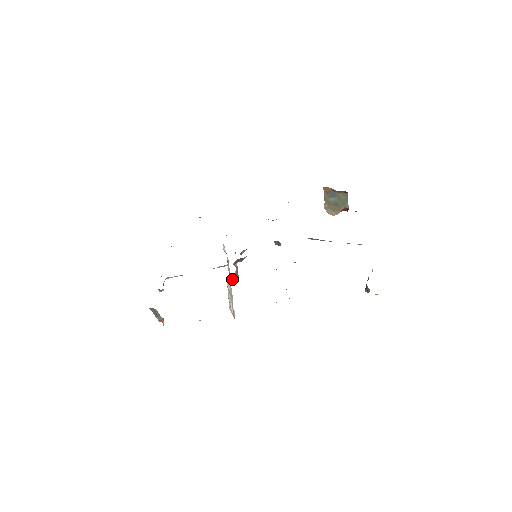
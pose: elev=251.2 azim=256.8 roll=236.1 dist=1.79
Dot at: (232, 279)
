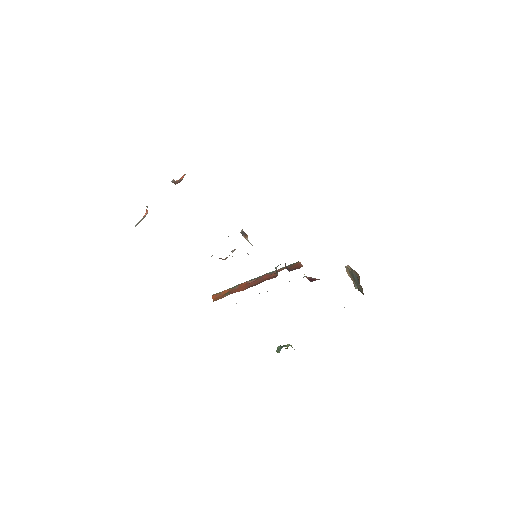
Dot at: (219, 258)
